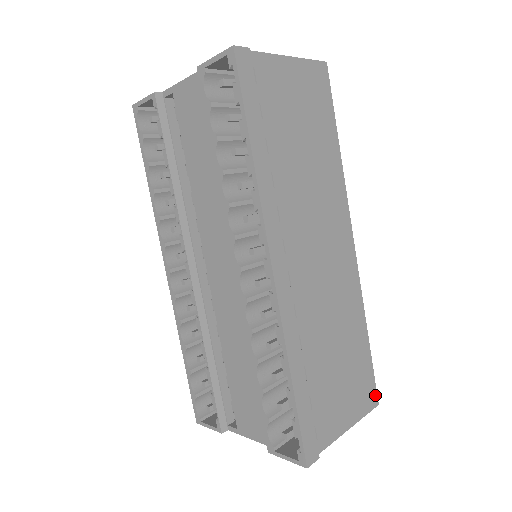
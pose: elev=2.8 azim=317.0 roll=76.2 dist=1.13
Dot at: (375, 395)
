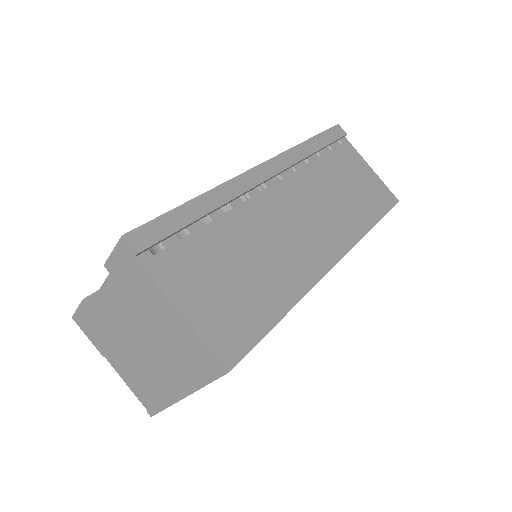
Dot at: (236, 358)
